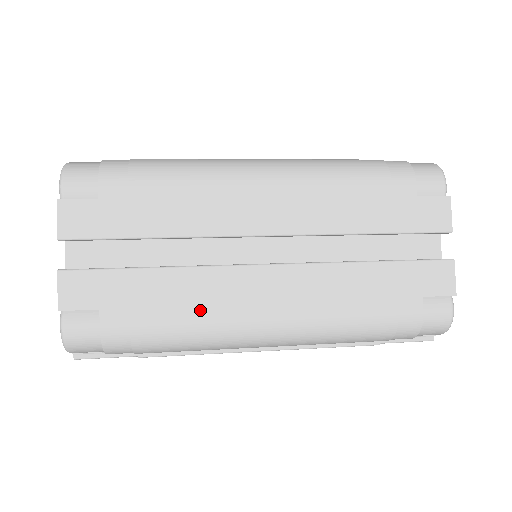
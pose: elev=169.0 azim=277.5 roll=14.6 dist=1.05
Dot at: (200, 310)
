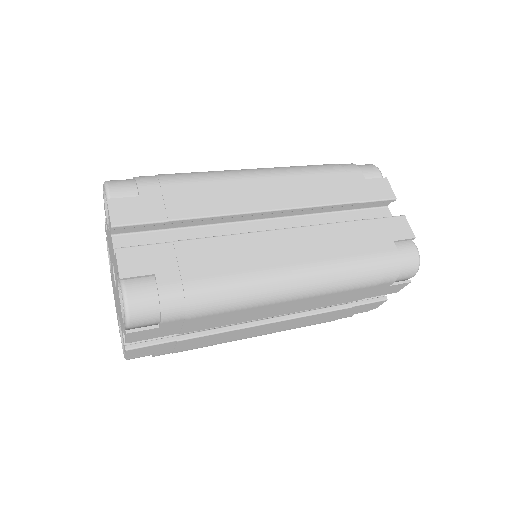
Dot at: (220, 342)
